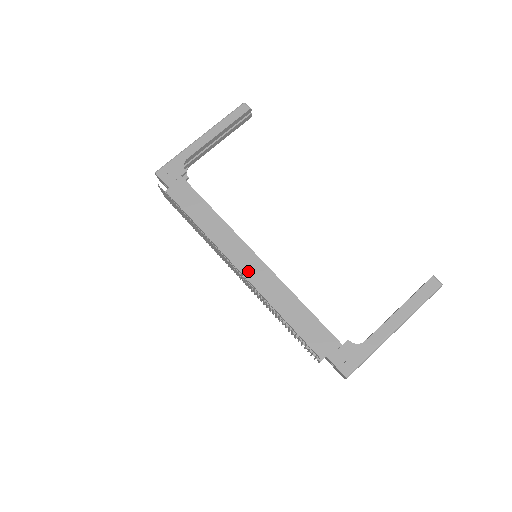
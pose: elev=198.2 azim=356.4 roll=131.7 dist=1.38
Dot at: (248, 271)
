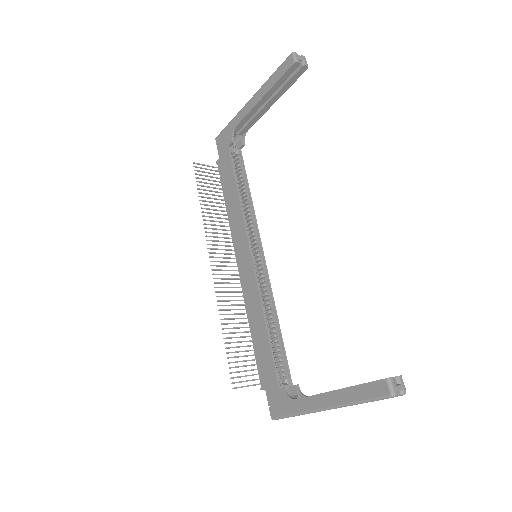
Dot at: (242, 270)
